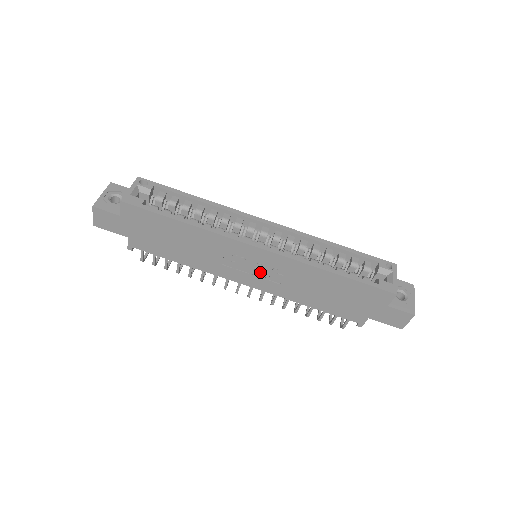
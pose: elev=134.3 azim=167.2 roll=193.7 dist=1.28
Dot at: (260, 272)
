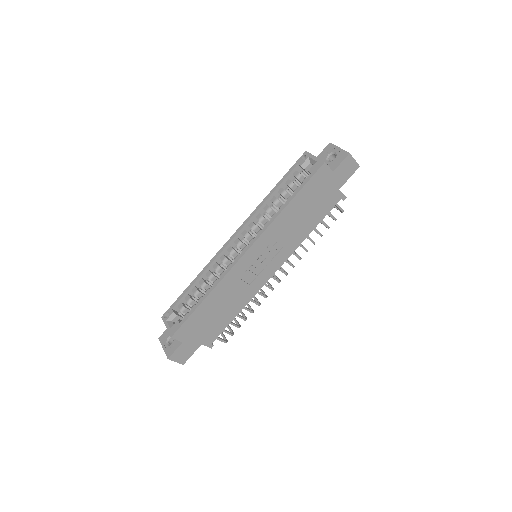
Dot at: (267, 259)
